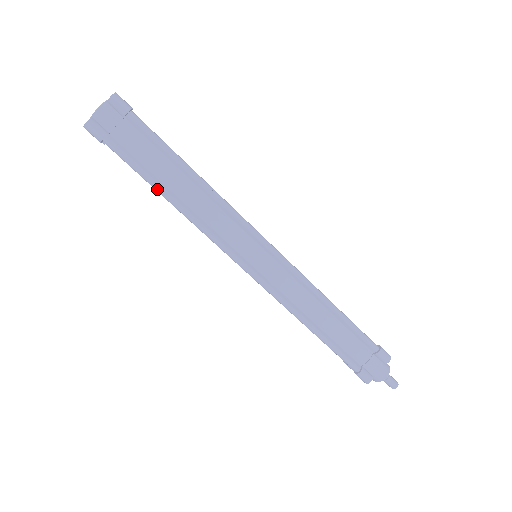
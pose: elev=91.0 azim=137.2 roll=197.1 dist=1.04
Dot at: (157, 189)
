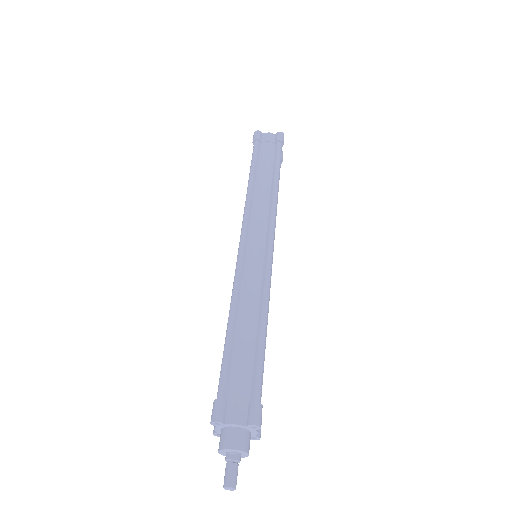
Dot at: (251, 172)
